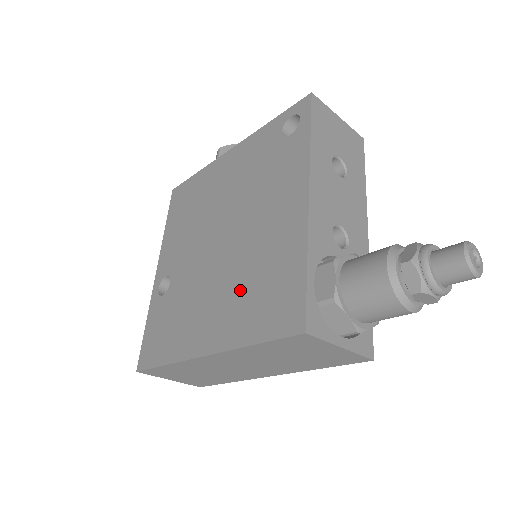
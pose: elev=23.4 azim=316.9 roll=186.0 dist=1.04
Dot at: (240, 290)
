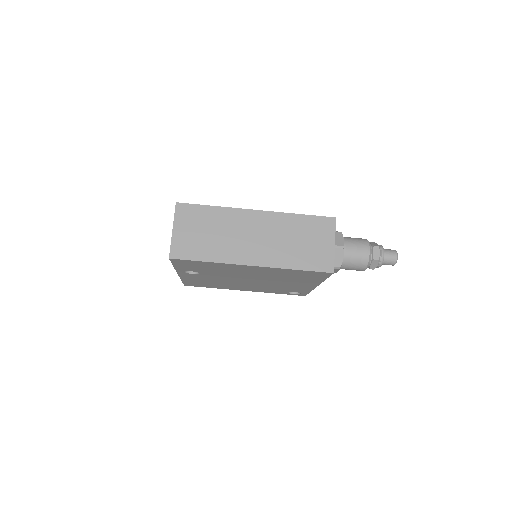
Dot at: occluded
